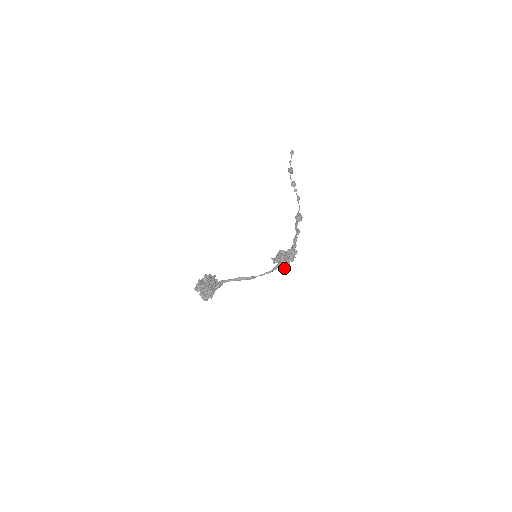
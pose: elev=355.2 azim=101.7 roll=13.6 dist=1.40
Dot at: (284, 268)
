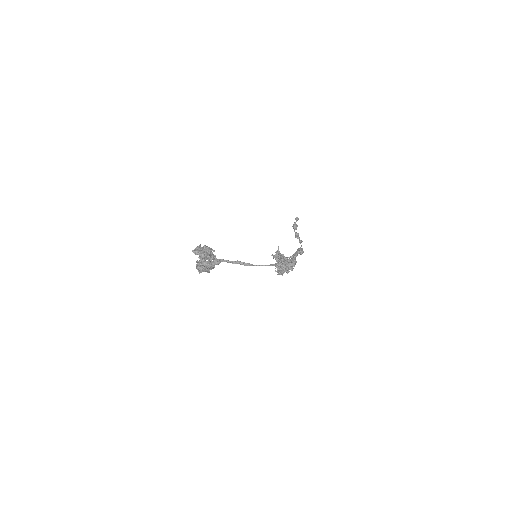
Dot at: (283, 273)
